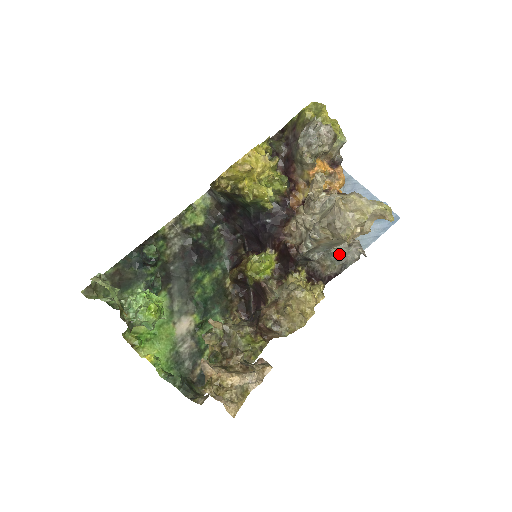
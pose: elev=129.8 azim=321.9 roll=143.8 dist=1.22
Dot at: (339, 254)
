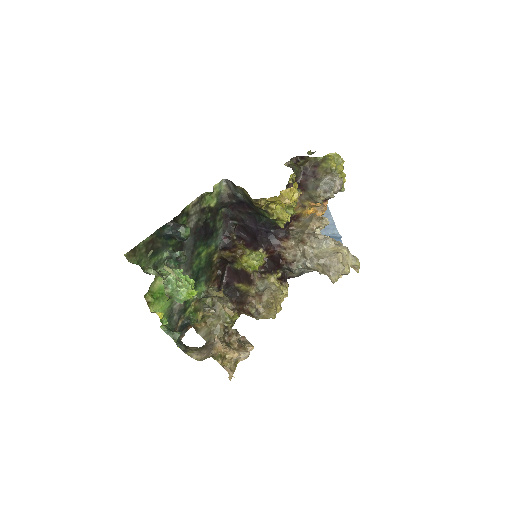
Dot at: occluded
